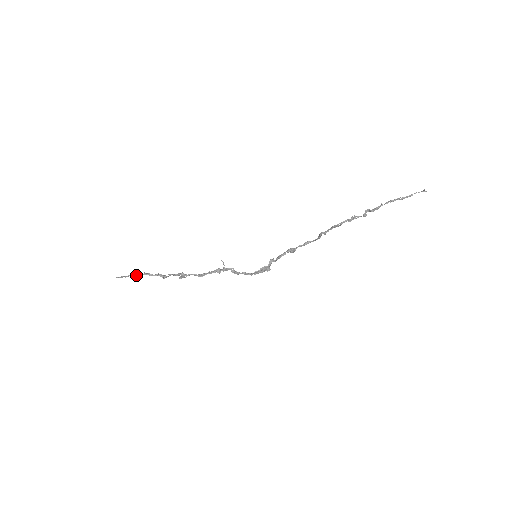
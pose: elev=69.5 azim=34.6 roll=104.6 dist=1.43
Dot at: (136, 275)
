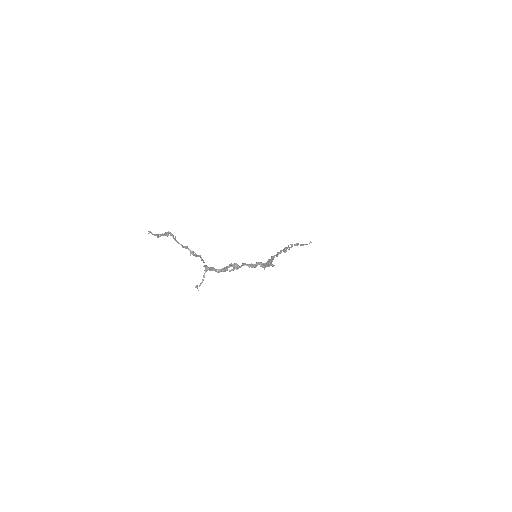
Dot at: (169, 232)
